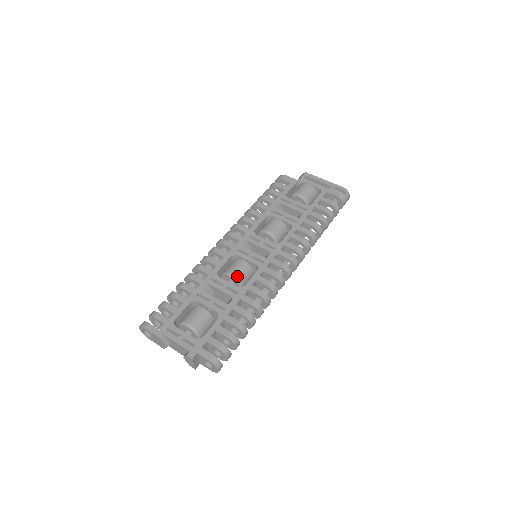
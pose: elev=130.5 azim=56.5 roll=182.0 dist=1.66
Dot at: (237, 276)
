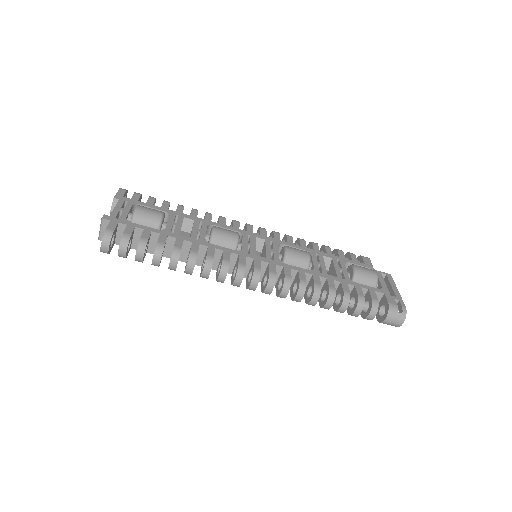
Dot at: (216, 233)
